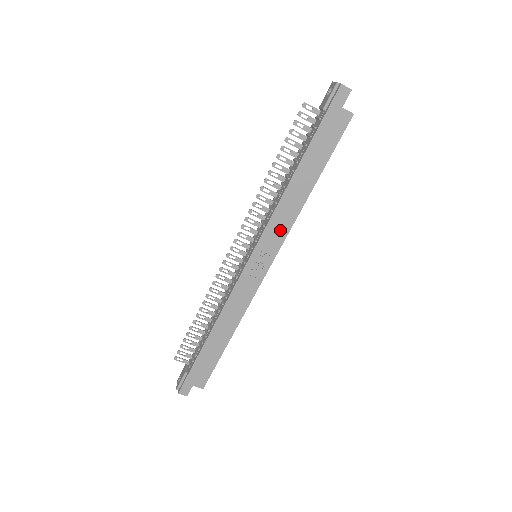
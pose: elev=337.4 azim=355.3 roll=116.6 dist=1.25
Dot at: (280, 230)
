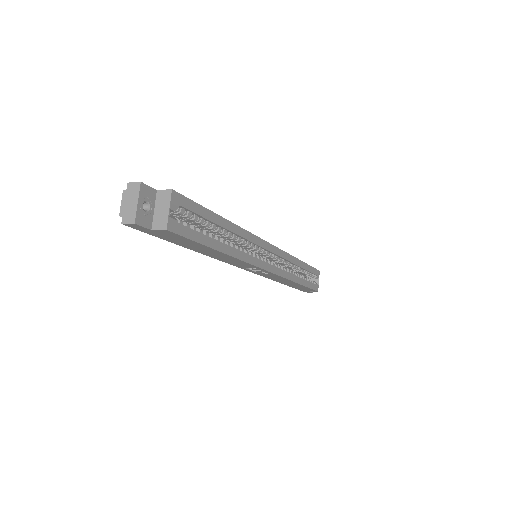
Dot at: (241, 264)
